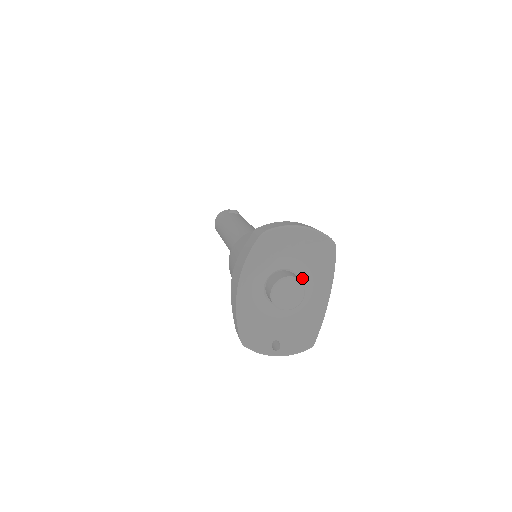
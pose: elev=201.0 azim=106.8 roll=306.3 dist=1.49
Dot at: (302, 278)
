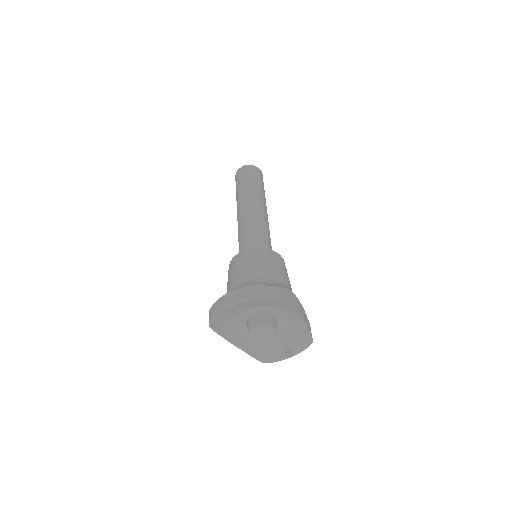
Dot at: (268, 312)
